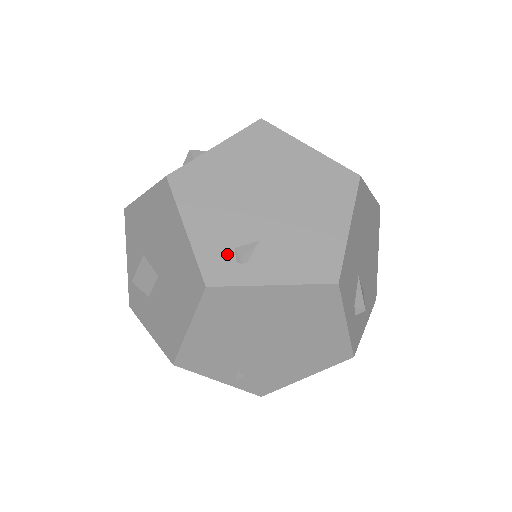
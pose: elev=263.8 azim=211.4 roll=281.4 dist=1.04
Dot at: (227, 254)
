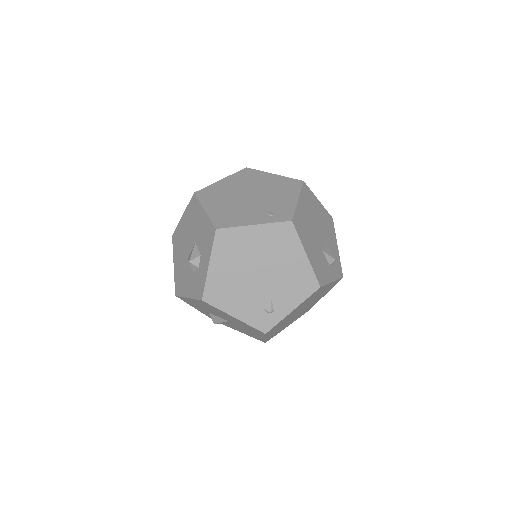
Dot at: (262, 314)
